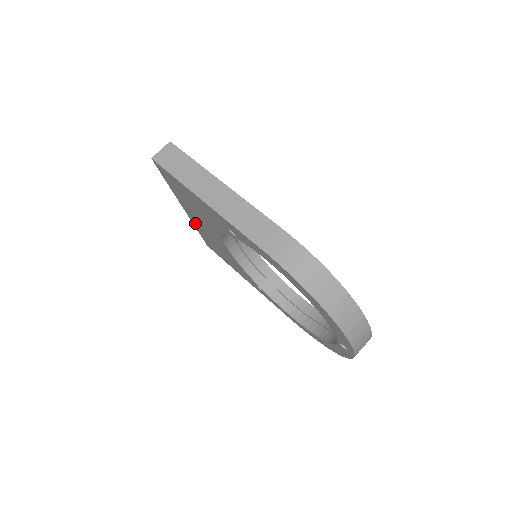
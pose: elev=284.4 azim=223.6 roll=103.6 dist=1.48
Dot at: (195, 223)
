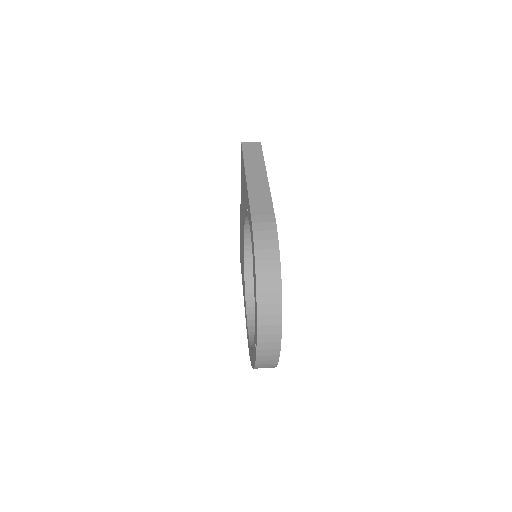
Dot at: occluded
